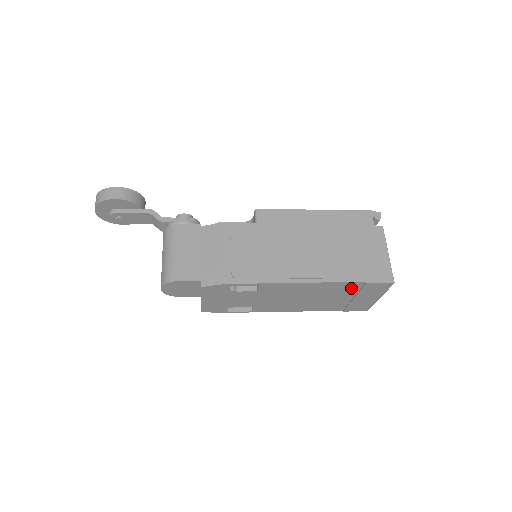
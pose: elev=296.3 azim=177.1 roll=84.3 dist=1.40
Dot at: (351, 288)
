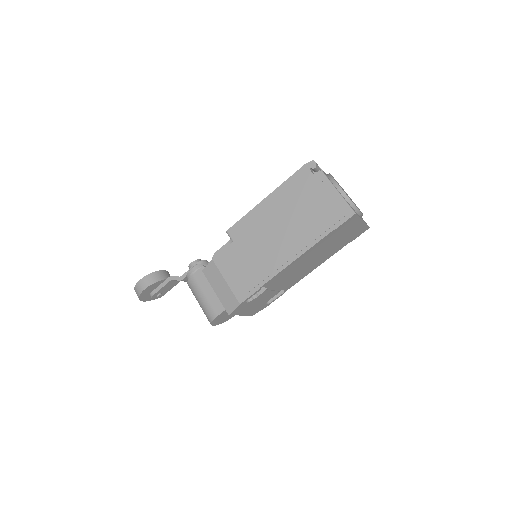
Dot at: (330, 238)
